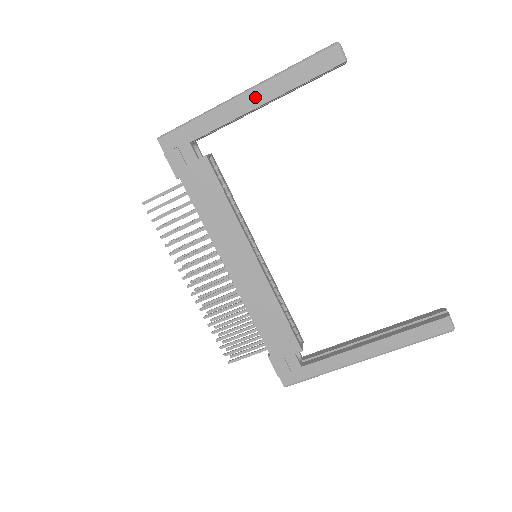
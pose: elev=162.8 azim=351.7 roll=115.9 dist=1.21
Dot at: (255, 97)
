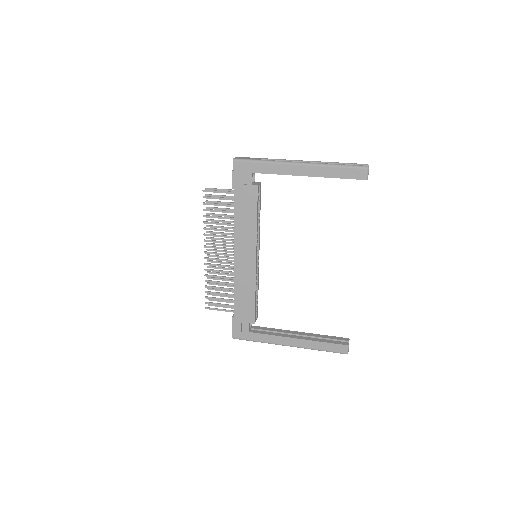
Dot at: (305, 170)
